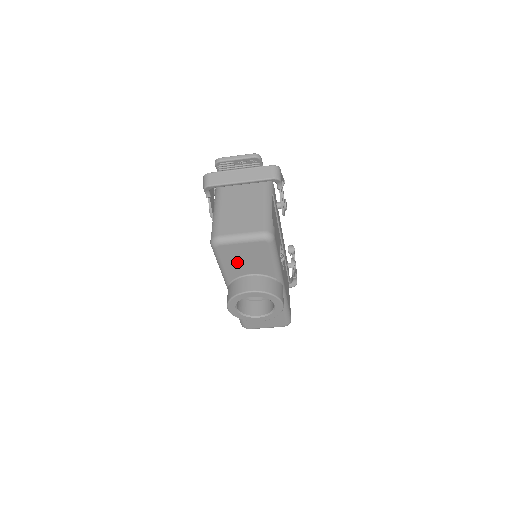
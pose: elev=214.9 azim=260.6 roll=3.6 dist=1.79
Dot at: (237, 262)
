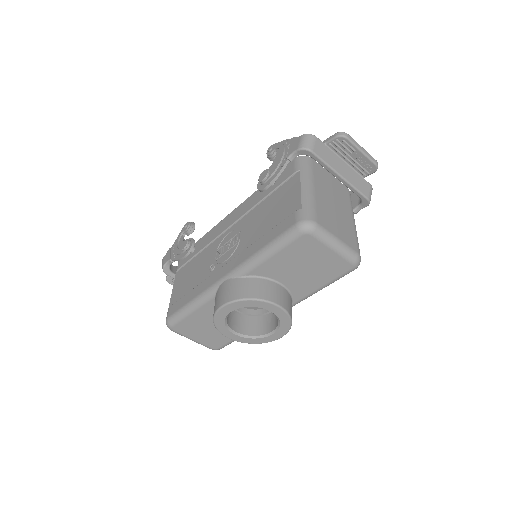
Dot at: (292, 263)
